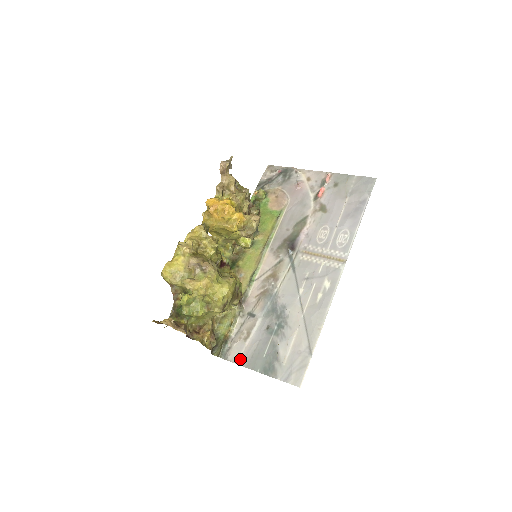
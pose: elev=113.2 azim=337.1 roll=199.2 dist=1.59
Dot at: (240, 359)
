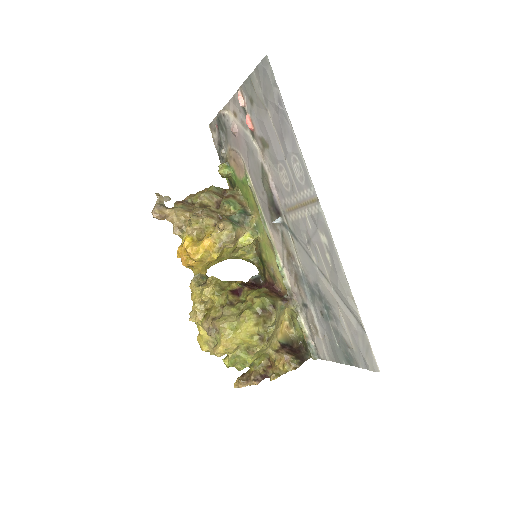
Dot at: (327, 355)
